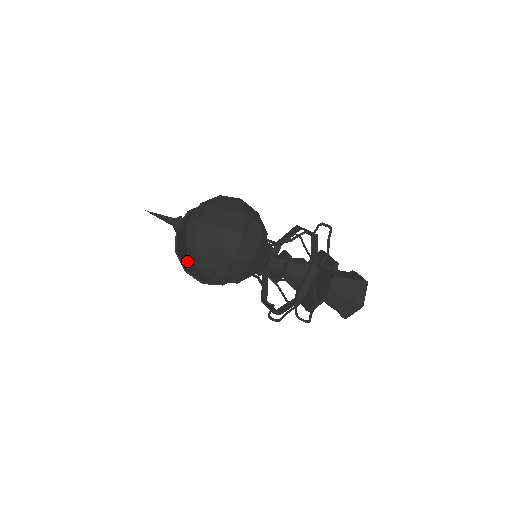
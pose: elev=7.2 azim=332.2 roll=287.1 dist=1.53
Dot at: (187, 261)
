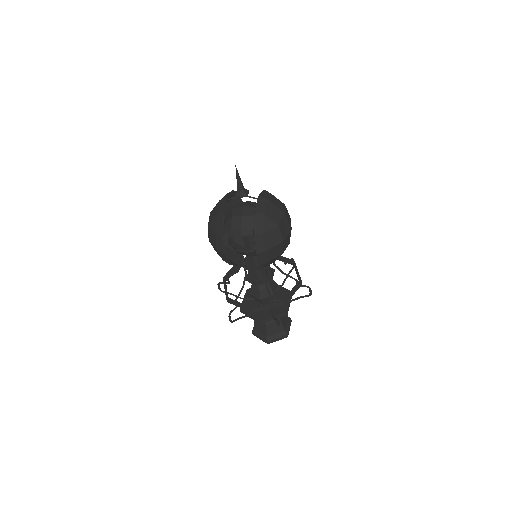
Dot at: (213, 228)
